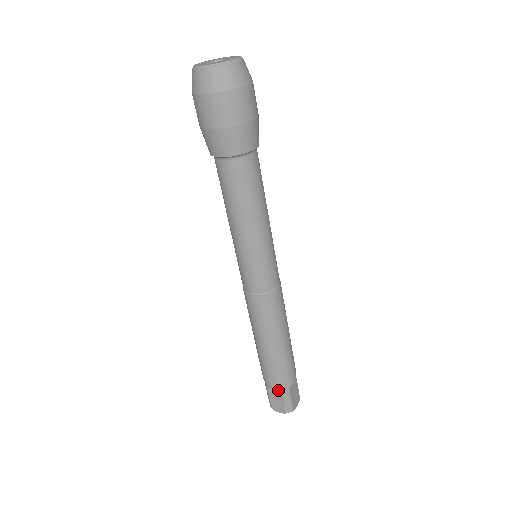
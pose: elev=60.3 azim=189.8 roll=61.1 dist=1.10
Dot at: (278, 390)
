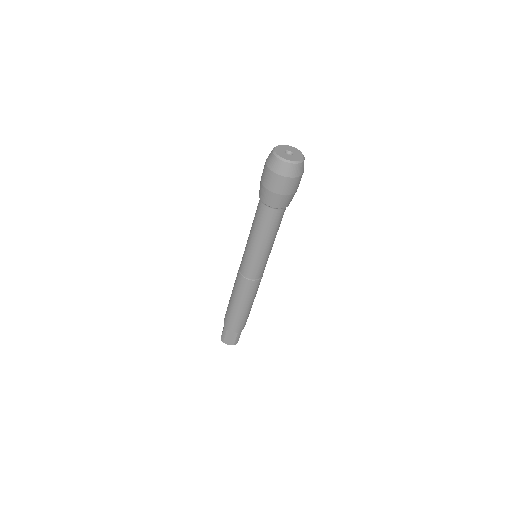
Dot at: (236, 332)
